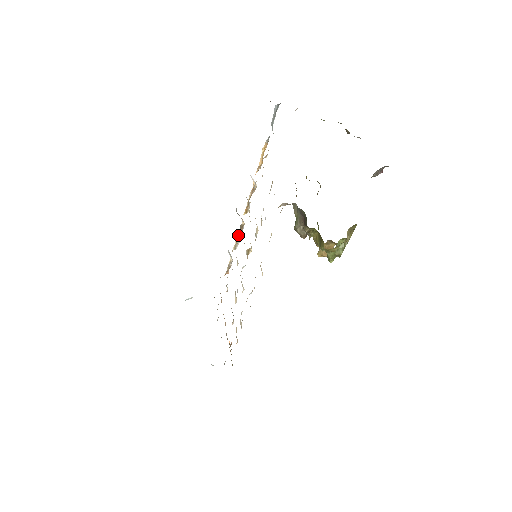
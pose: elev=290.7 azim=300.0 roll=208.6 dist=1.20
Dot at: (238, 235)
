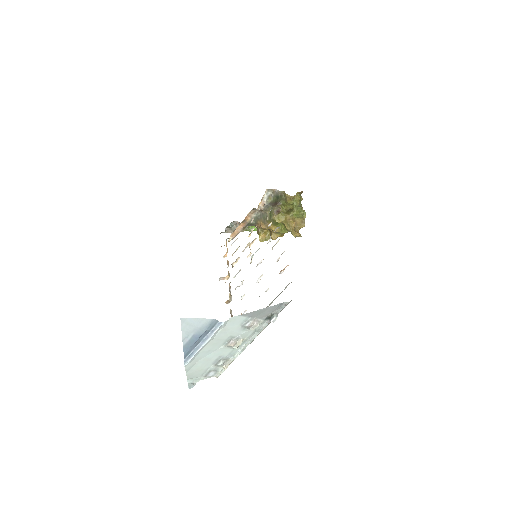
Dot at: (229, 290)
